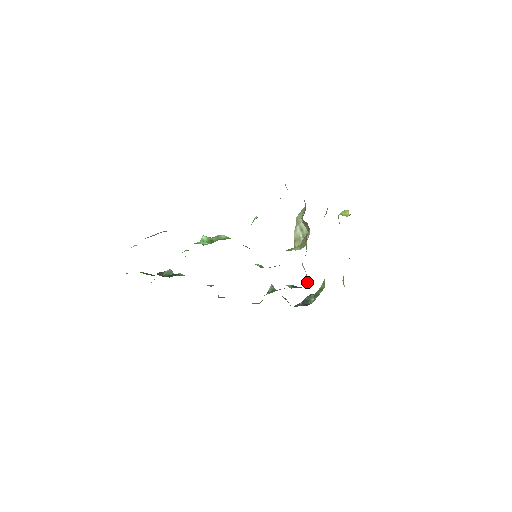
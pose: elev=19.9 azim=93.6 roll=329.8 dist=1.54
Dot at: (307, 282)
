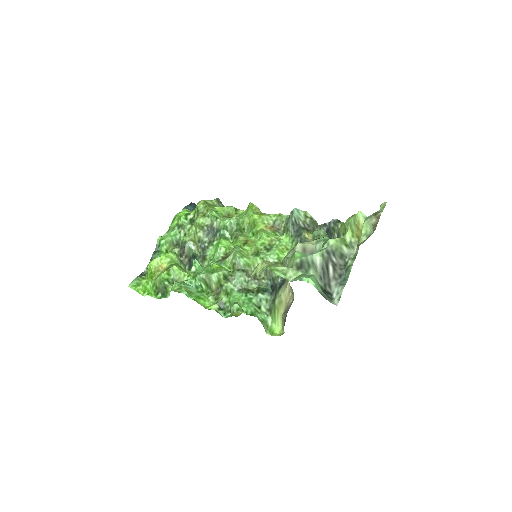
Dot at: occluded
